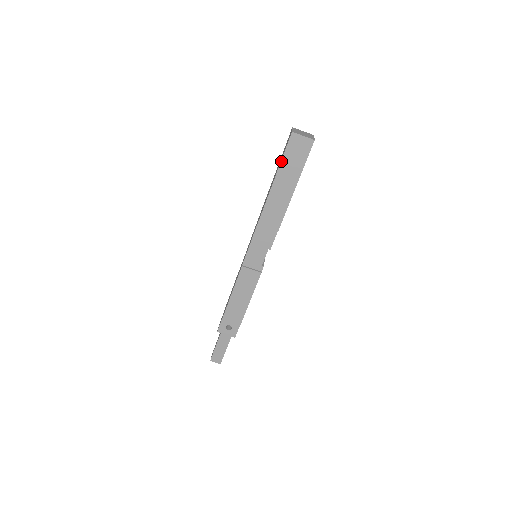
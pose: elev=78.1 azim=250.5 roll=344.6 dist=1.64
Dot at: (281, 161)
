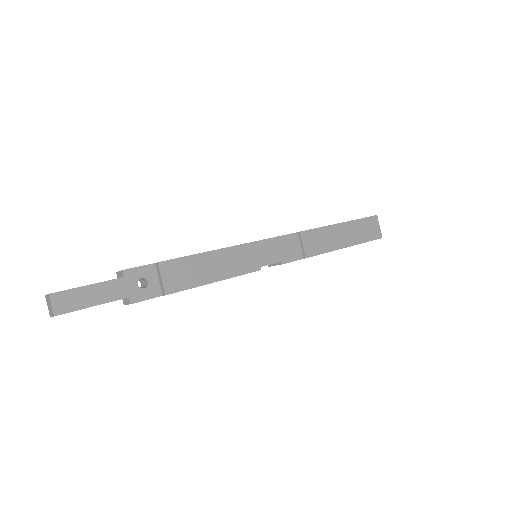
Dot at: (356, 219)
